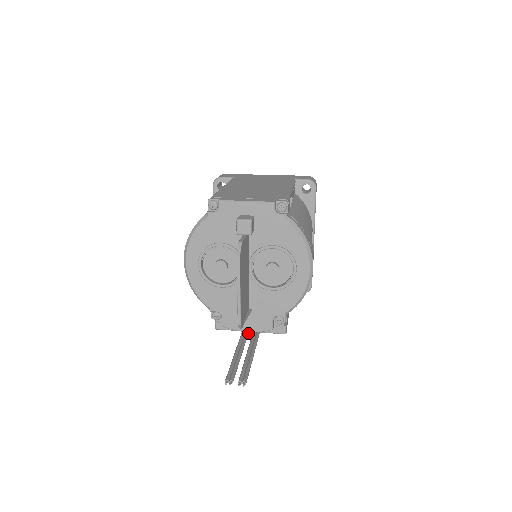
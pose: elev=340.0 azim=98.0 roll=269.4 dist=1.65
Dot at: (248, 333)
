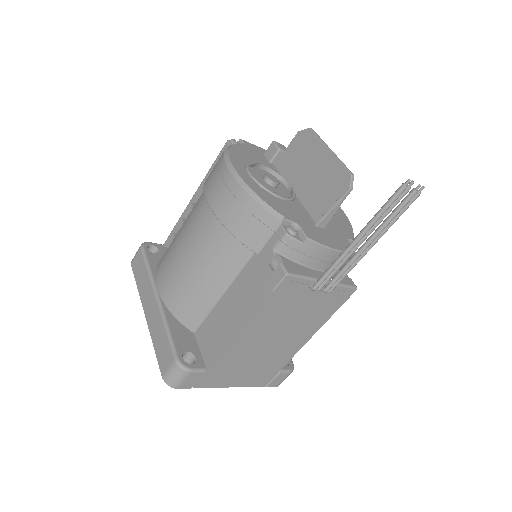
Dot at: (323, 284)
